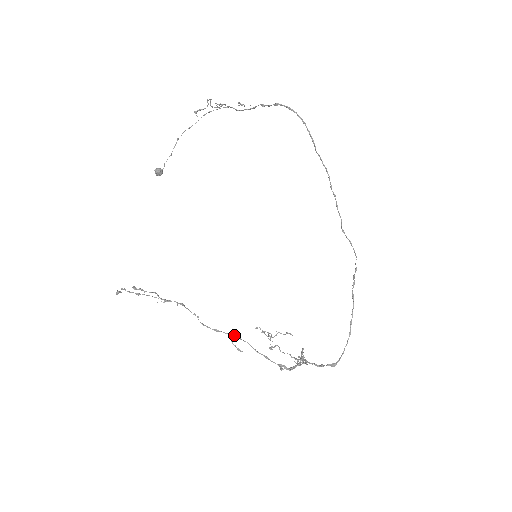
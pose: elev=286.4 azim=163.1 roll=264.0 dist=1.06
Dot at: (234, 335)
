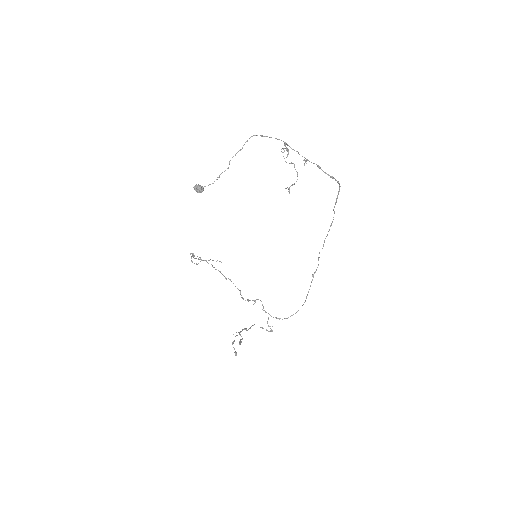
Dot at: (253, 325)
